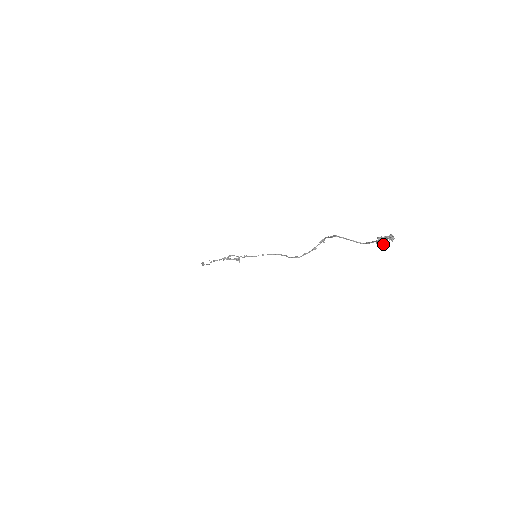
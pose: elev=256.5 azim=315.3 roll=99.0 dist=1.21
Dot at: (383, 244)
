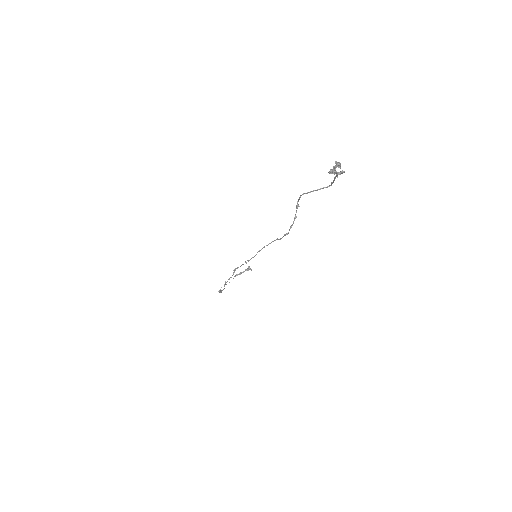
Dot at: occluded
